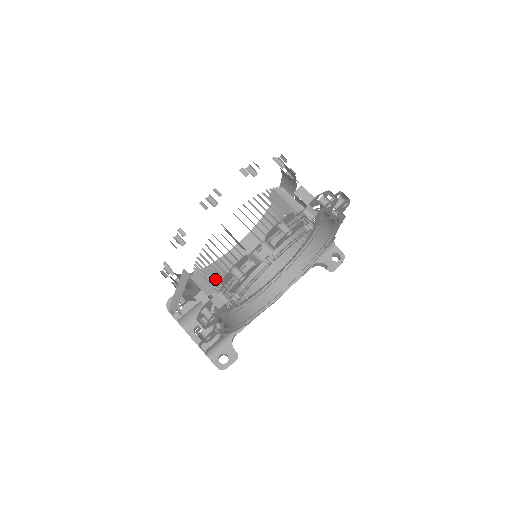
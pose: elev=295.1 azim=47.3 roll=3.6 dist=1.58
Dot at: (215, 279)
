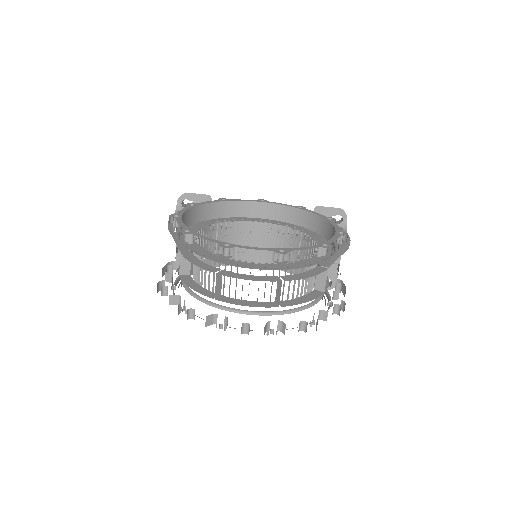
Dot at: (225, 222)
